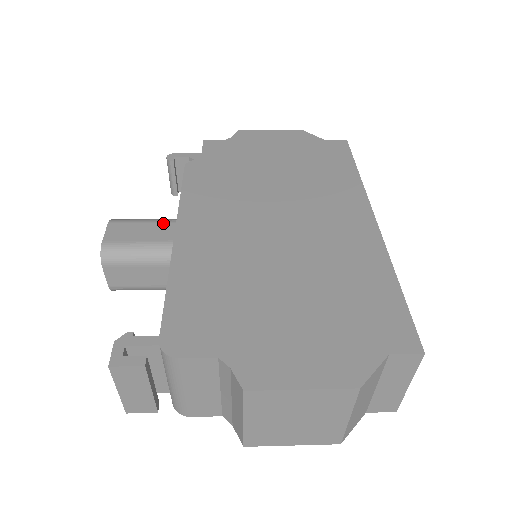
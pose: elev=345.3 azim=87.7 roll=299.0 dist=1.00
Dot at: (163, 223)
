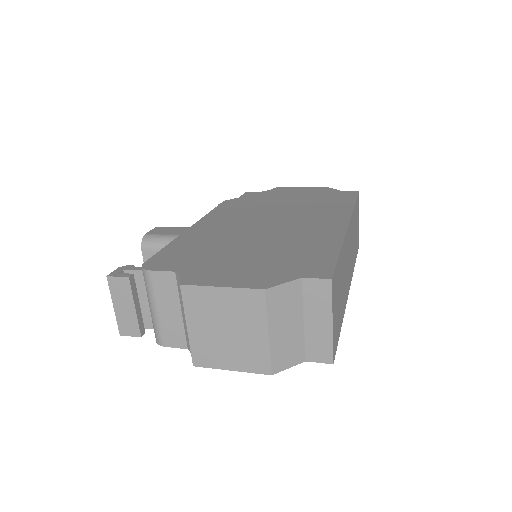
Dot at: occluded
